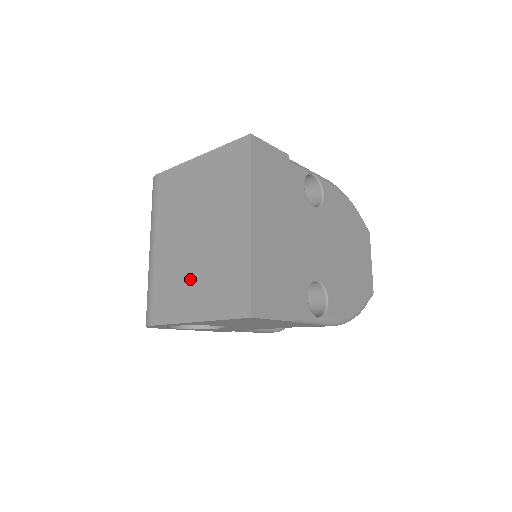
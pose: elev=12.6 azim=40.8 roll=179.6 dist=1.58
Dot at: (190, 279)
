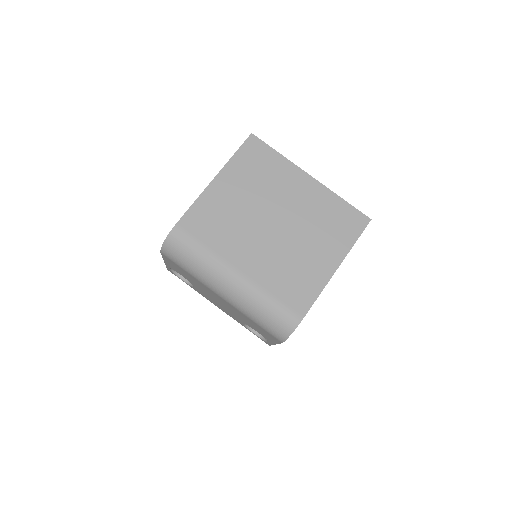
Dot at: (303, 251)
